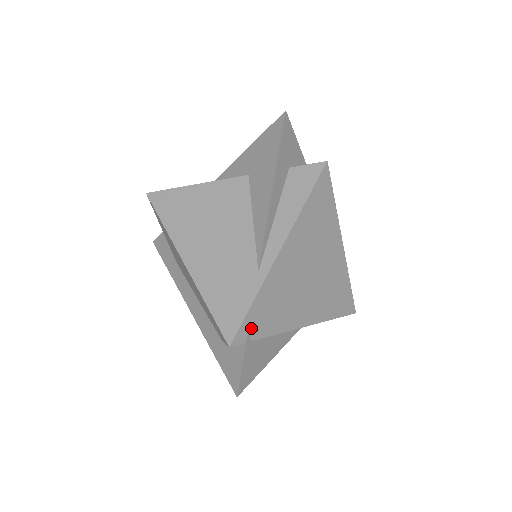
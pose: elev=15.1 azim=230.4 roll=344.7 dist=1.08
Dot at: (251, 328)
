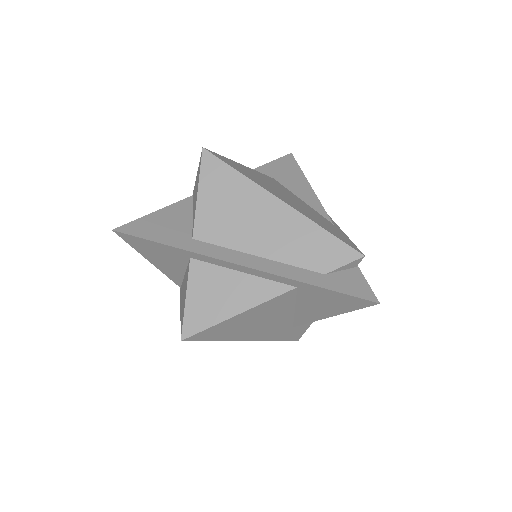
Dot at: occluded
